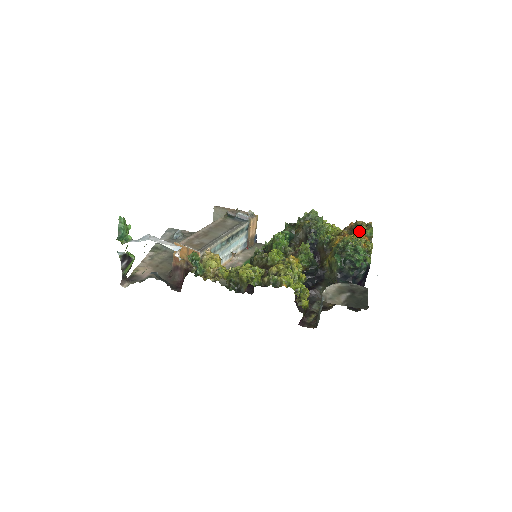
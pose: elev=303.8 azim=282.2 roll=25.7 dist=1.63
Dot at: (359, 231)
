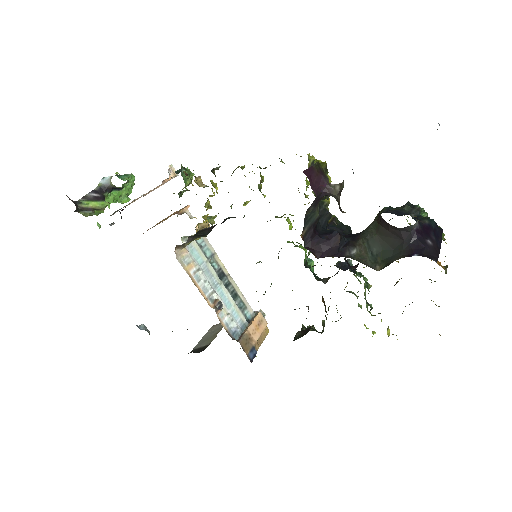
Dot at: occluded
